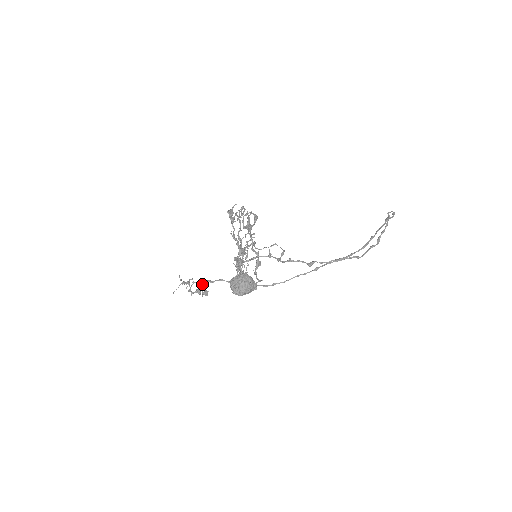
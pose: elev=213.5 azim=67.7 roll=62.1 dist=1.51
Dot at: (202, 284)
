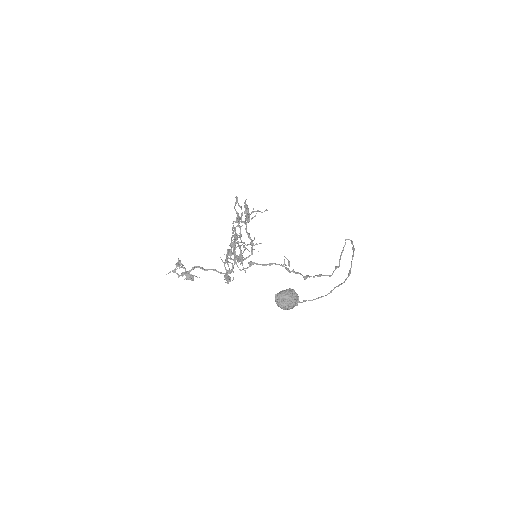
Dot at: (192, 269)
